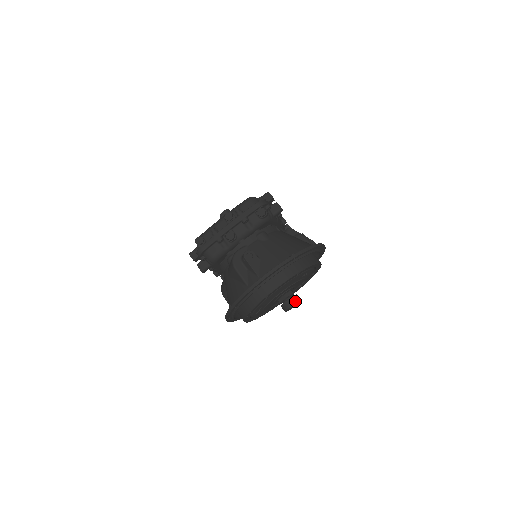
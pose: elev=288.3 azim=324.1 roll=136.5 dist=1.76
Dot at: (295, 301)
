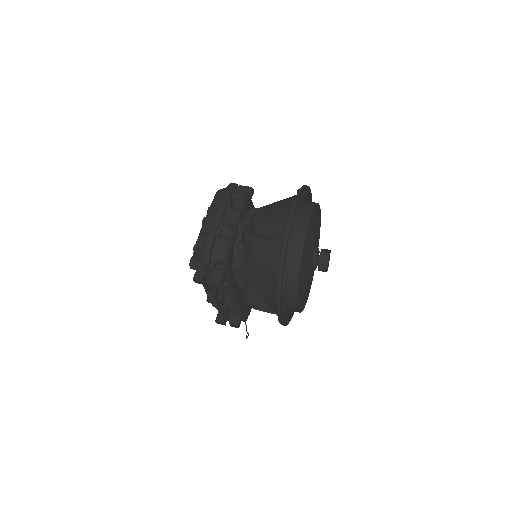
Dot at: (327, 251)
